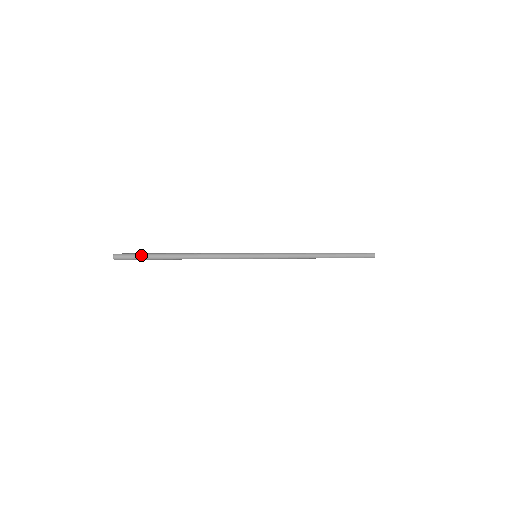
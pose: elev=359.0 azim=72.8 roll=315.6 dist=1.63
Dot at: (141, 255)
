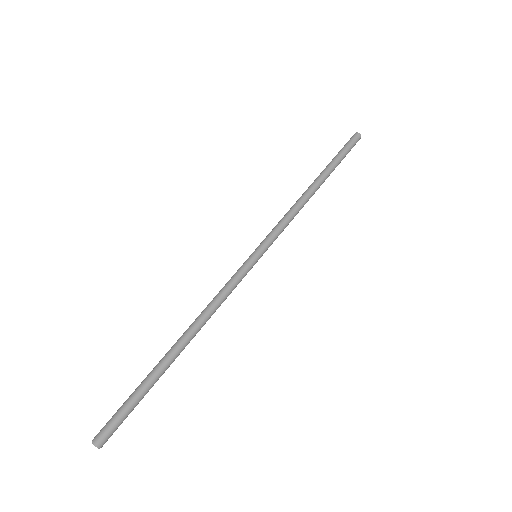
Dot at: occluded
